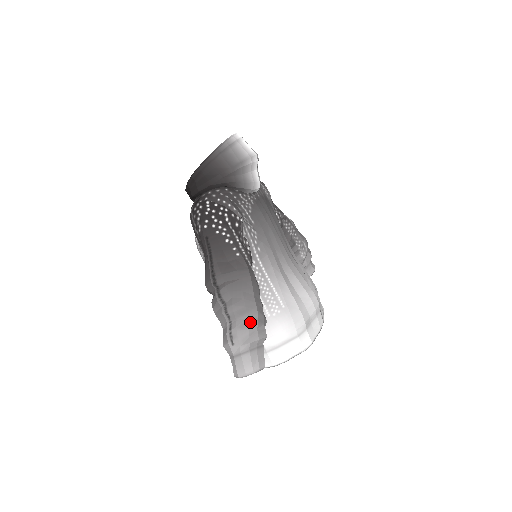
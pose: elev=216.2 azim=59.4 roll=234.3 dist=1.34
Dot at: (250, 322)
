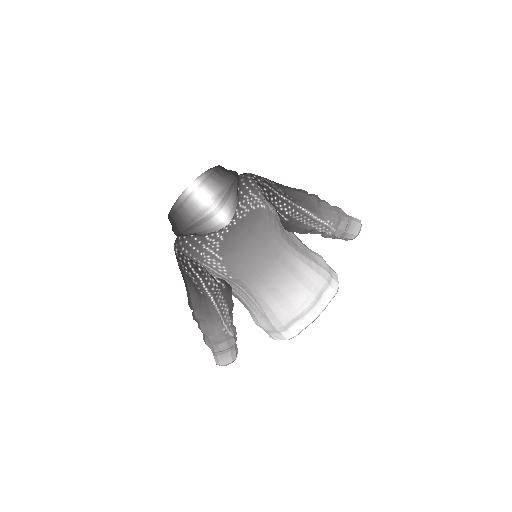
Dot at: (212, 341)
